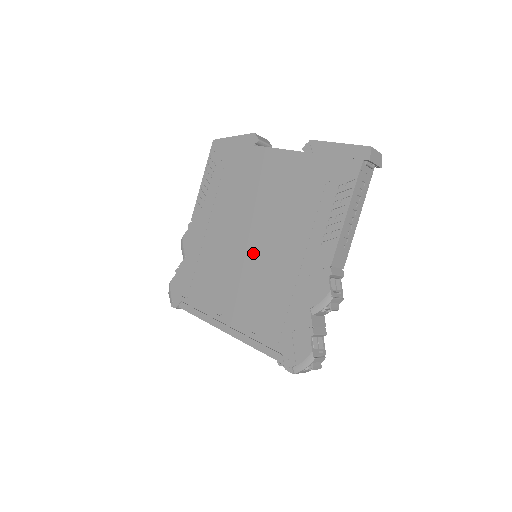
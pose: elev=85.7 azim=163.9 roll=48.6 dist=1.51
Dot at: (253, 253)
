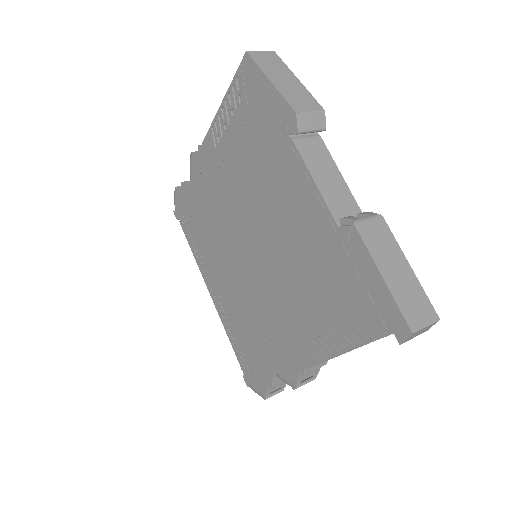
Dot at: (248, 264)
